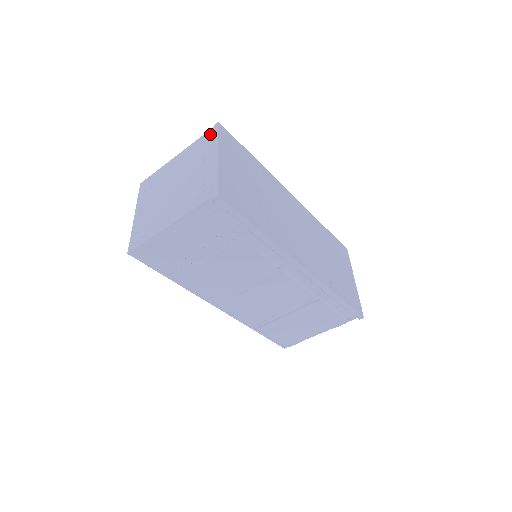
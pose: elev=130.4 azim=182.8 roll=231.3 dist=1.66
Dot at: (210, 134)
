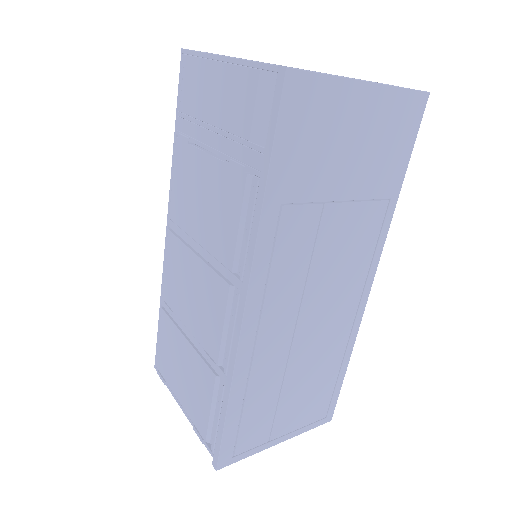
Dot at: occluded
